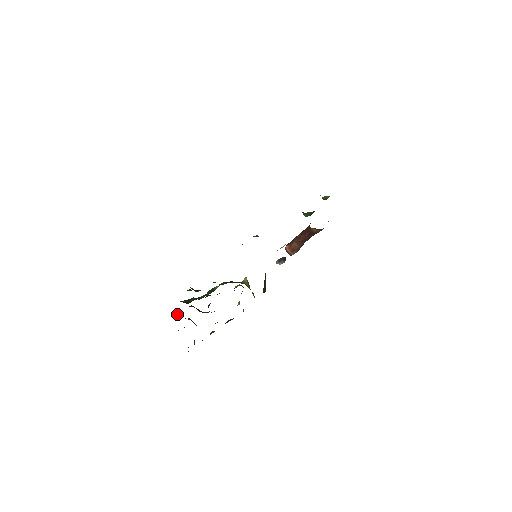
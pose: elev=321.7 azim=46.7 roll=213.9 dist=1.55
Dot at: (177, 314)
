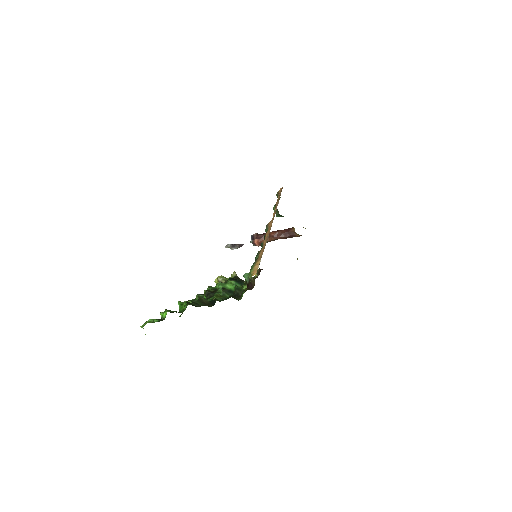
Dot at: (172, 311)
